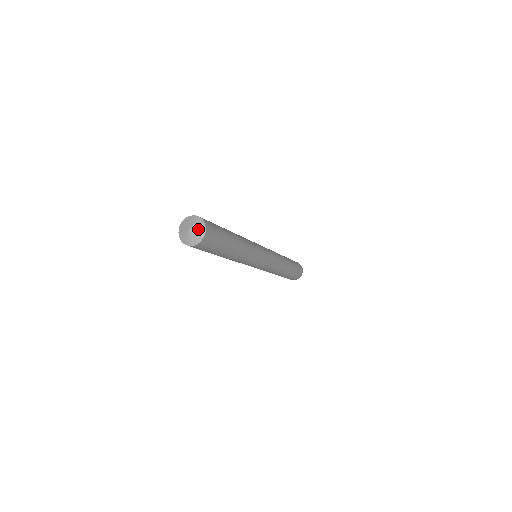
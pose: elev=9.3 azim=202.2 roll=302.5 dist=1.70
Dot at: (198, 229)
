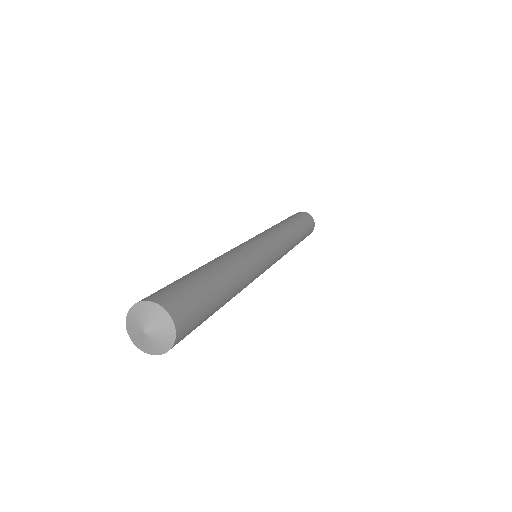
Dot at: (156, 321)
